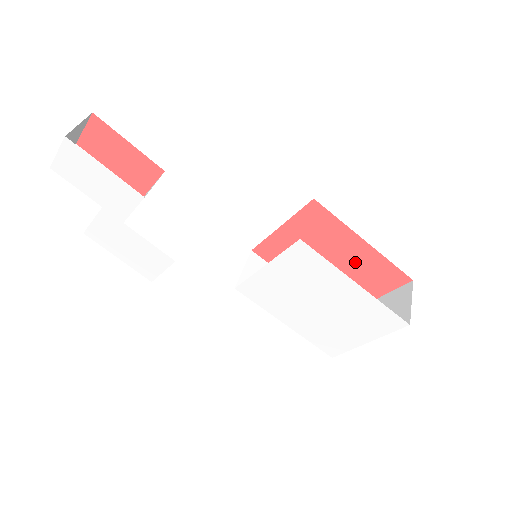
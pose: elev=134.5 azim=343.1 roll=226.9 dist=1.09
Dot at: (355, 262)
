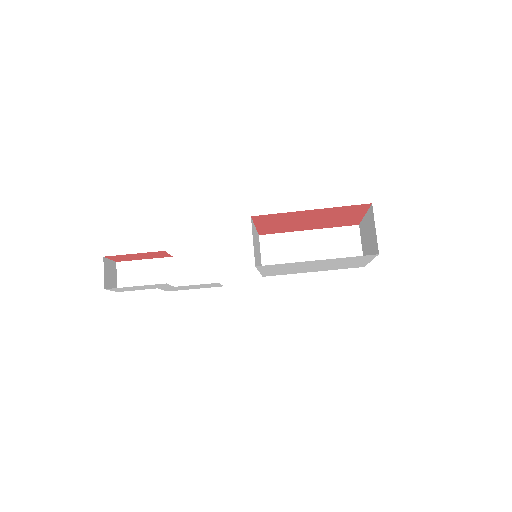
Dot at: (322, 215)
